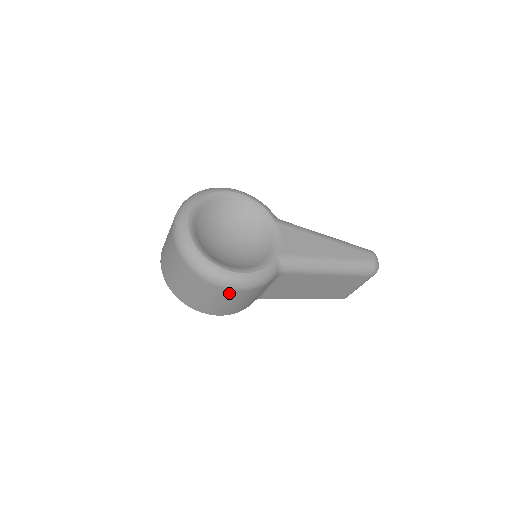
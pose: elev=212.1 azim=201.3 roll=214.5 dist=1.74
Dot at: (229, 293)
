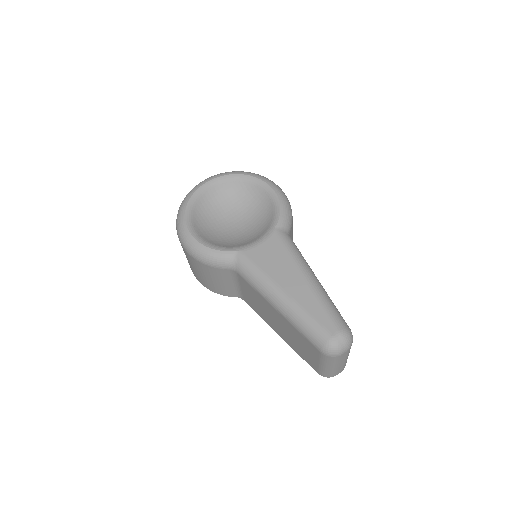
Dot at: occluded
